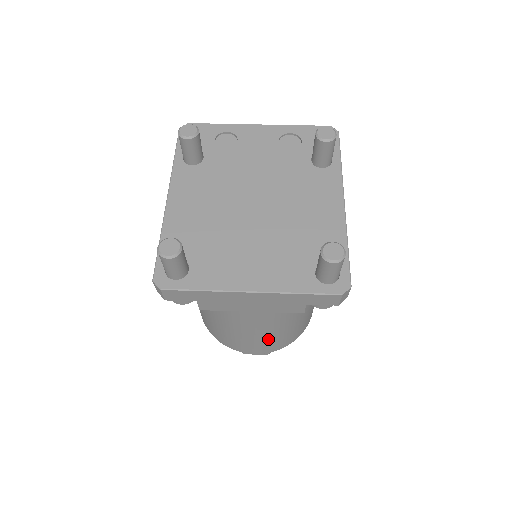
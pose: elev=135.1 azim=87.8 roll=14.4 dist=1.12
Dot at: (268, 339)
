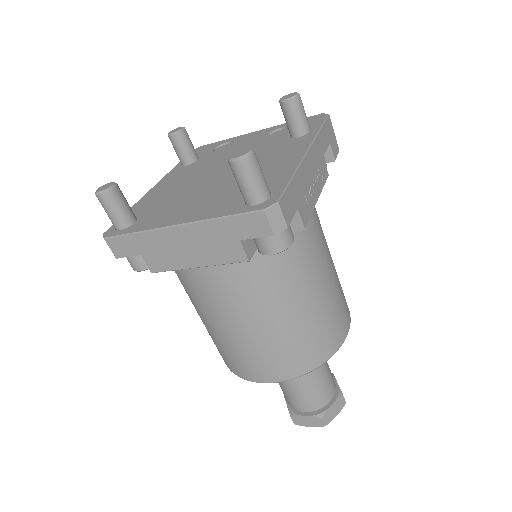
Dot at: (263, 347)
